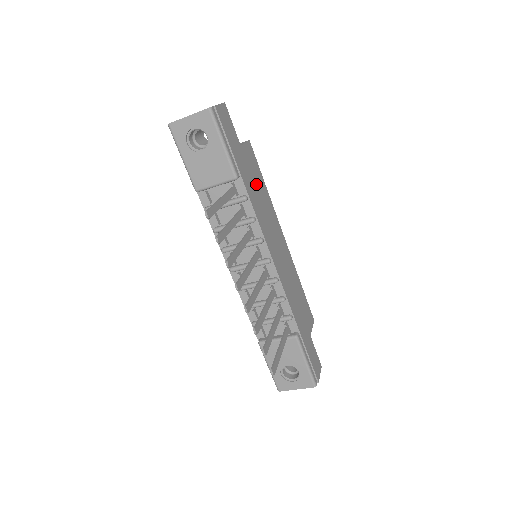
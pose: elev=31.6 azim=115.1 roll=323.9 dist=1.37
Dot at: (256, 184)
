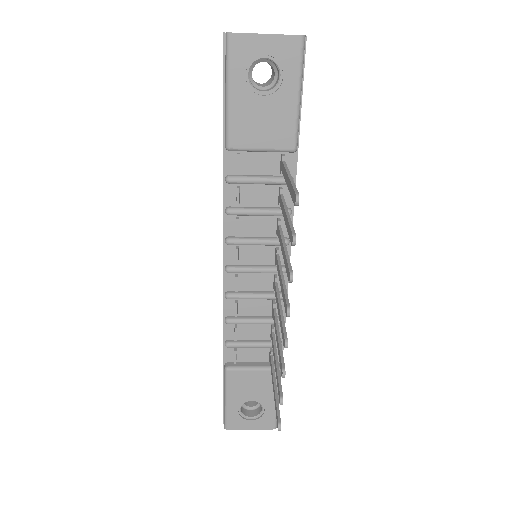
Dot at: occluded
